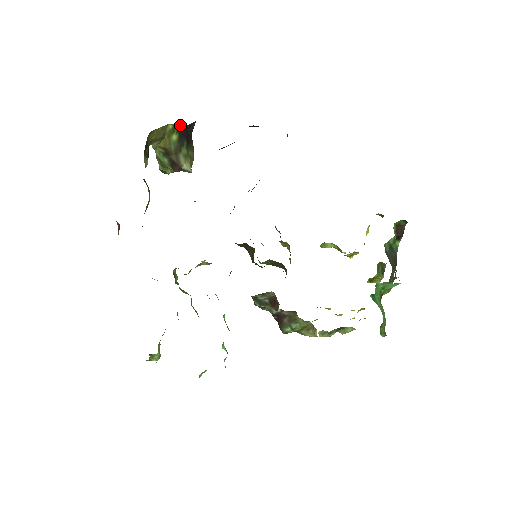
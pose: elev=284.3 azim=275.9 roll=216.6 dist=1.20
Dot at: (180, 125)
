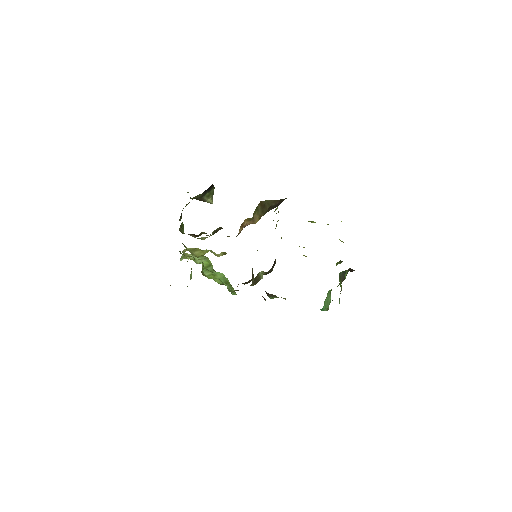
Dot at: occluded
